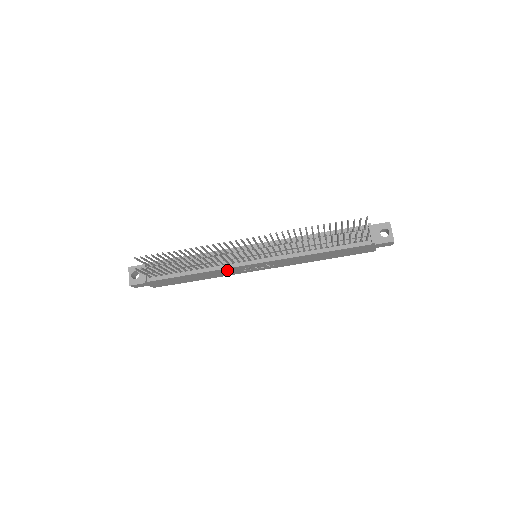
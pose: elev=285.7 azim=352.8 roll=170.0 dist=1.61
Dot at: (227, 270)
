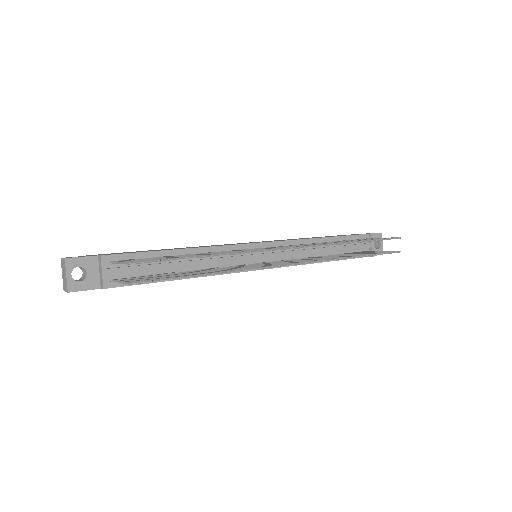
Dot at: occluded
